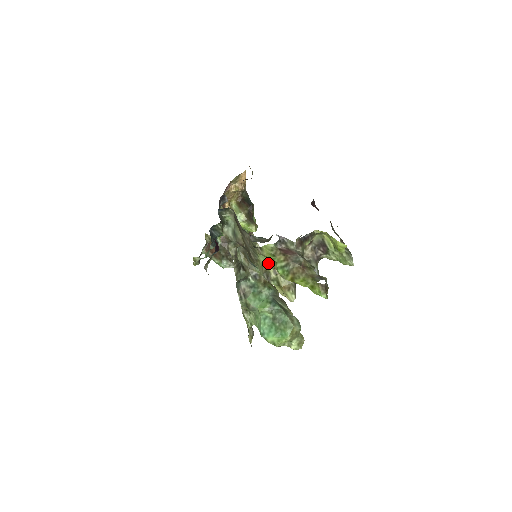
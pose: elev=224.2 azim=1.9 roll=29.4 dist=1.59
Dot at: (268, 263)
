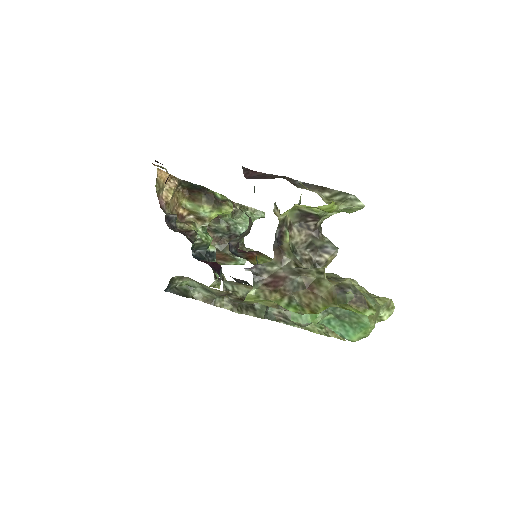
Dot at: (270, 302)
